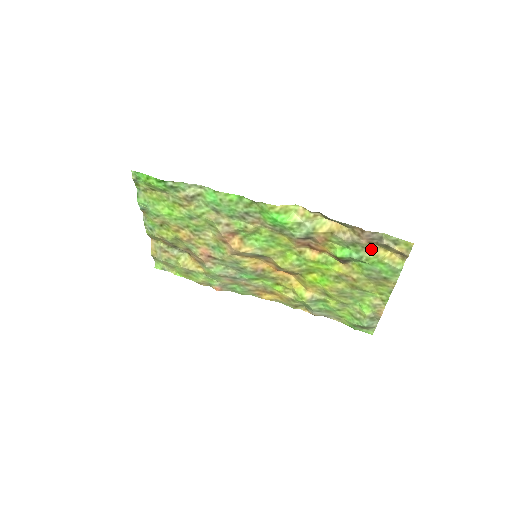
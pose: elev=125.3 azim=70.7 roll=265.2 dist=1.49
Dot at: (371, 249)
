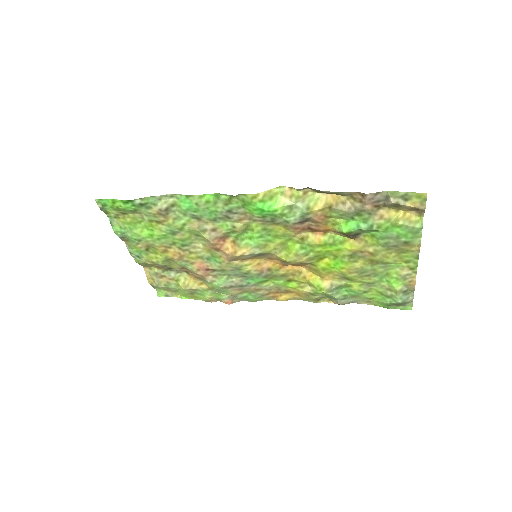
Dot at: (380, 213)
